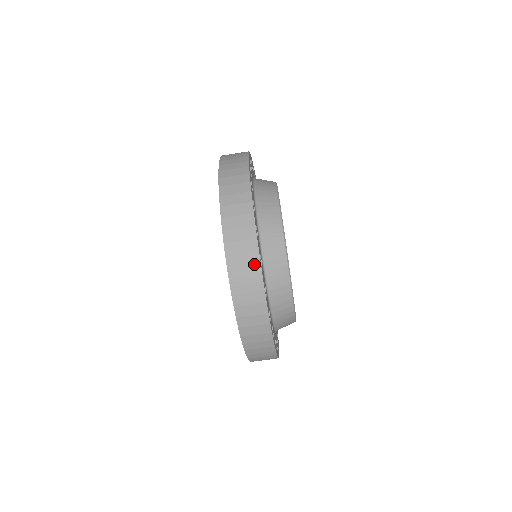
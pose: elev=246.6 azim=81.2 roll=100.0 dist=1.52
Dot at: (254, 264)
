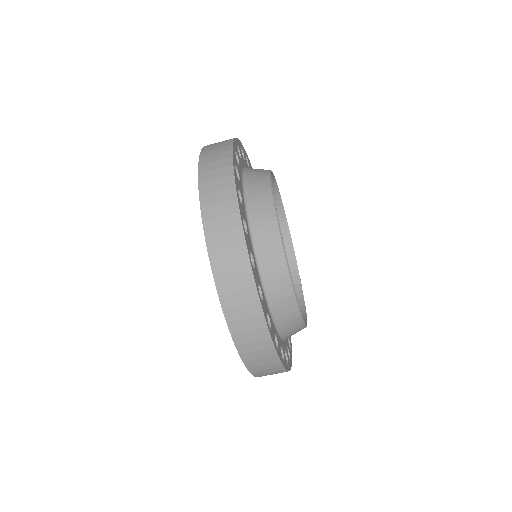
Dot at: (252, 301)
